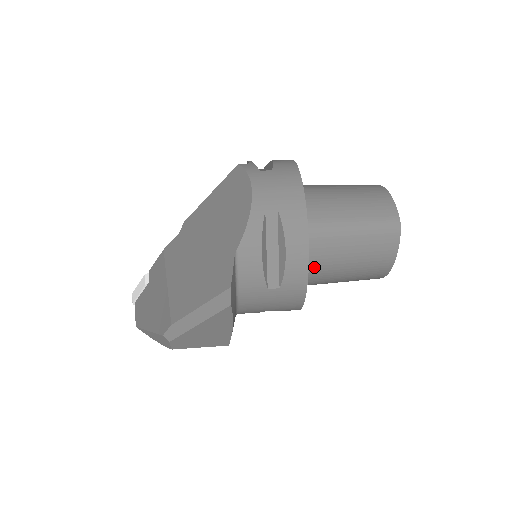
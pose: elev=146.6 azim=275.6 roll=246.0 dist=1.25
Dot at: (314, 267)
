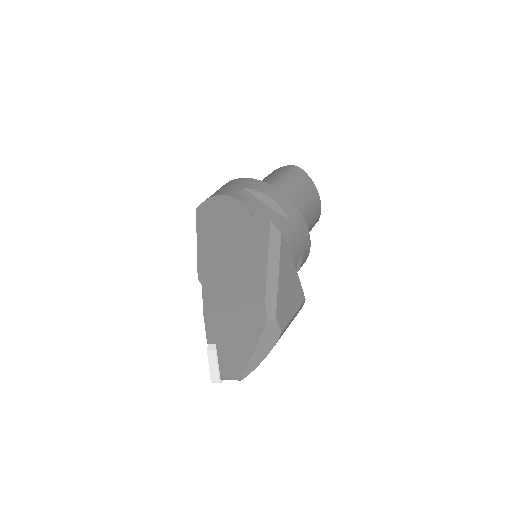
Dot at: occluded
